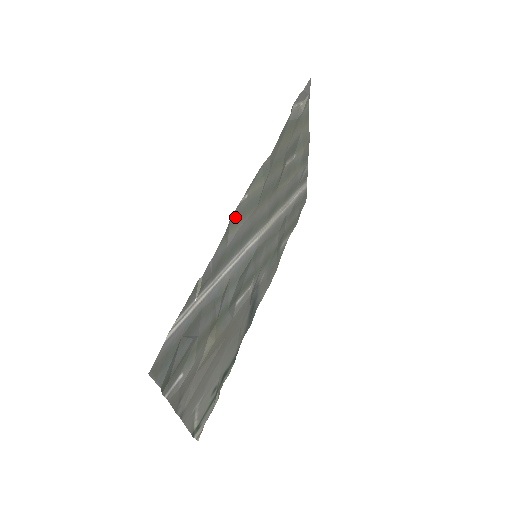
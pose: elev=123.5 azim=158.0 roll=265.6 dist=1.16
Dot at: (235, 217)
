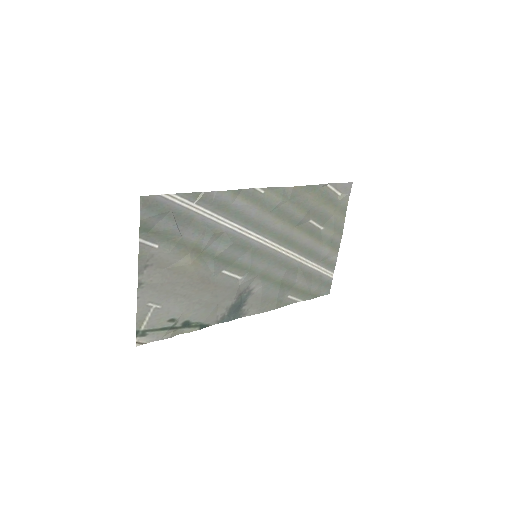
Dot at: (248, 193)
